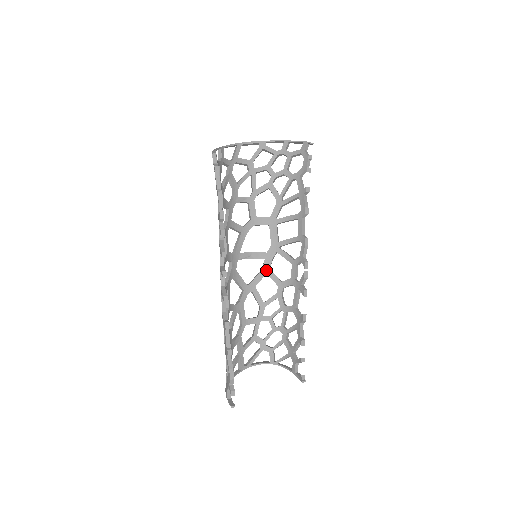
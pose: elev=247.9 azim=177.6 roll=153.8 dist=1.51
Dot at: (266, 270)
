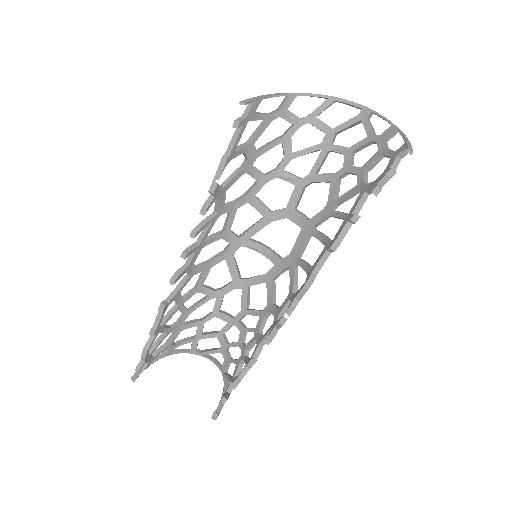
Dot at: (268, 278)
